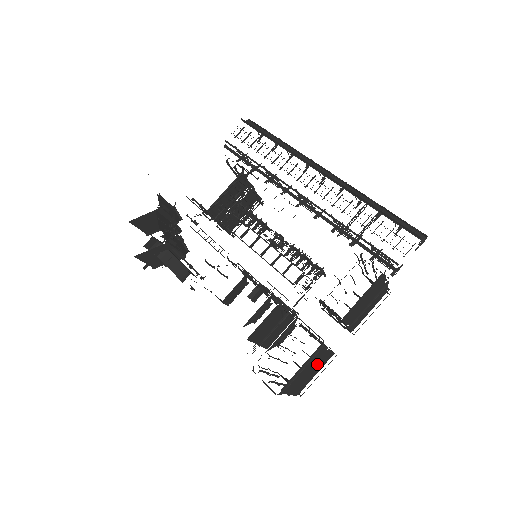
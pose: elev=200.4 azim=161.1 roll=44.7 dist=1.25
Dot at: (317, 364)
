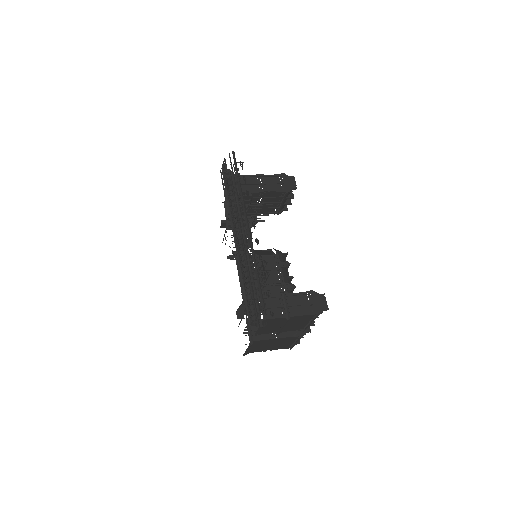
Dot at: (279, 342)
